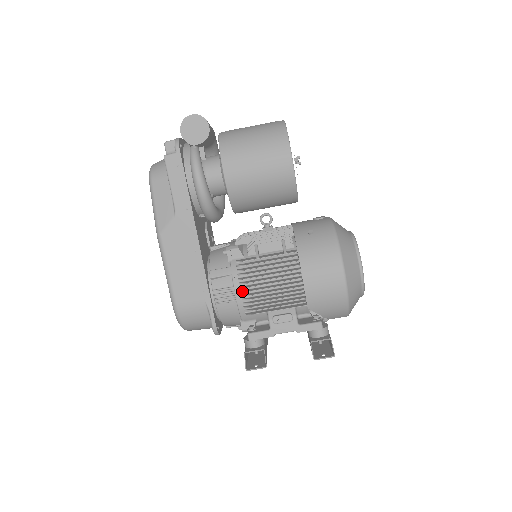
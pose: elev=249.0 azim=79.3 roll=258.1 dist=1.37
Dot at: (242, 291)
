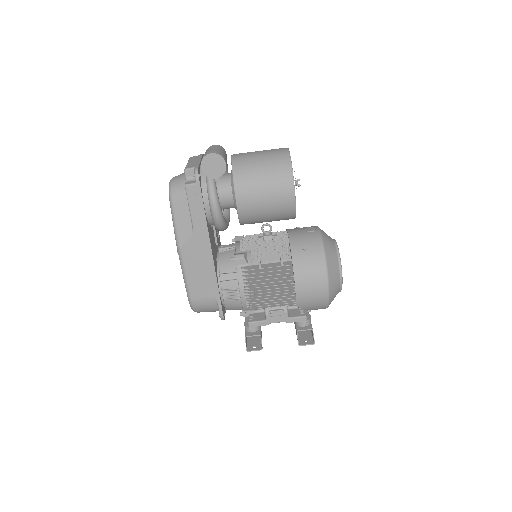
Dot at: (246, 293)
